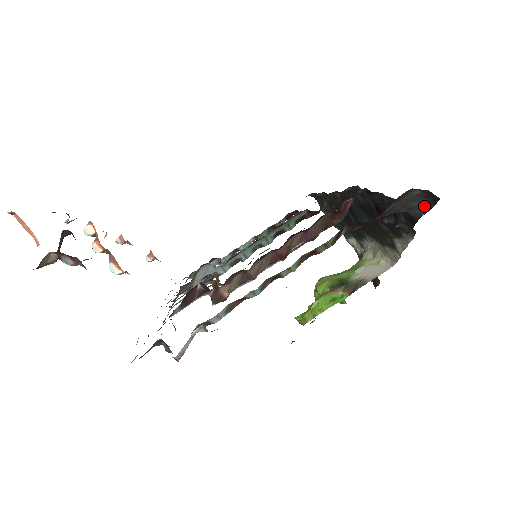
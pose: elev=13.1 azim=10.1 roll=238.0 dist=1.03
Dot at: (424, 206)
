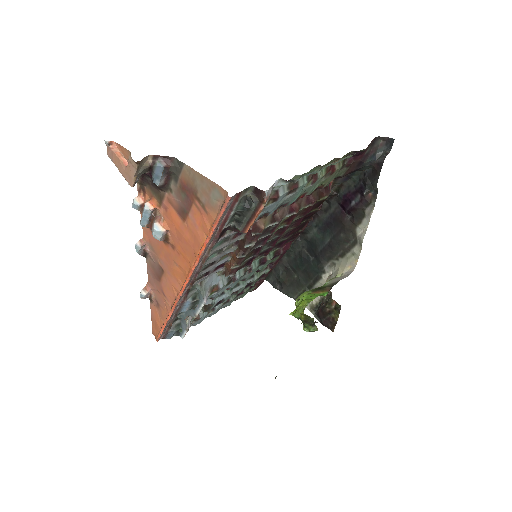
Dot at: (385, 152)
